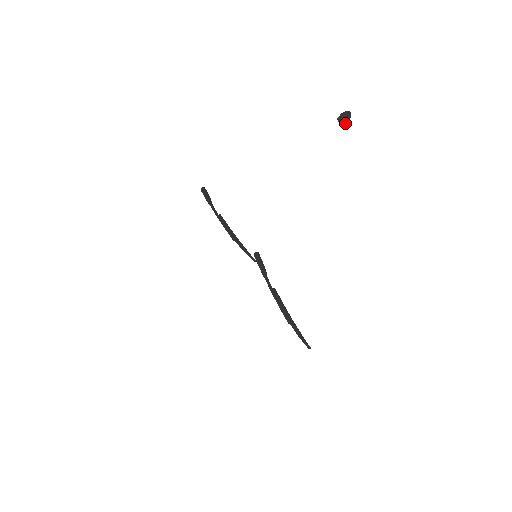
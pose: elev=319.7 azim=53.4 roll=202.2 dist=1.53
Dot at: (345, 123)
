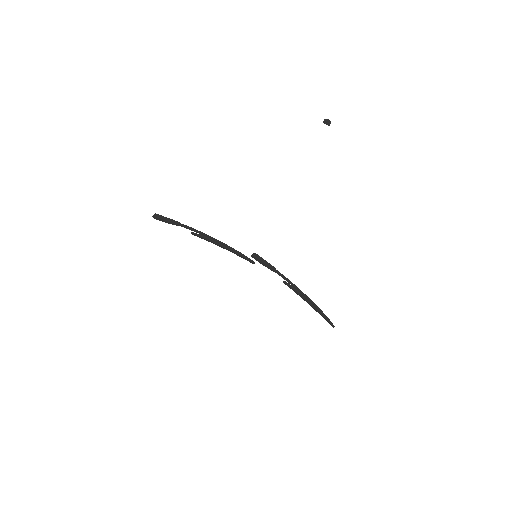
Dot at: (329, 124)
